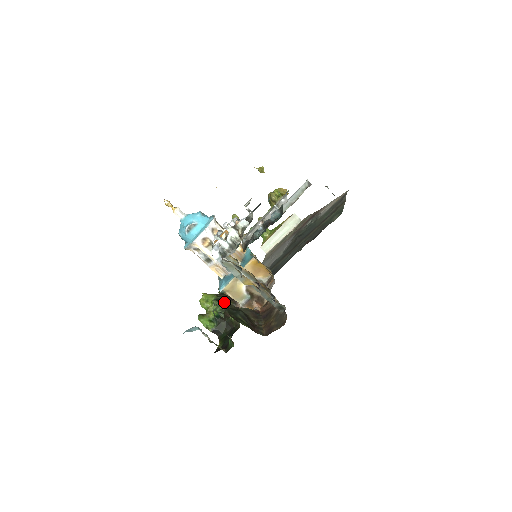
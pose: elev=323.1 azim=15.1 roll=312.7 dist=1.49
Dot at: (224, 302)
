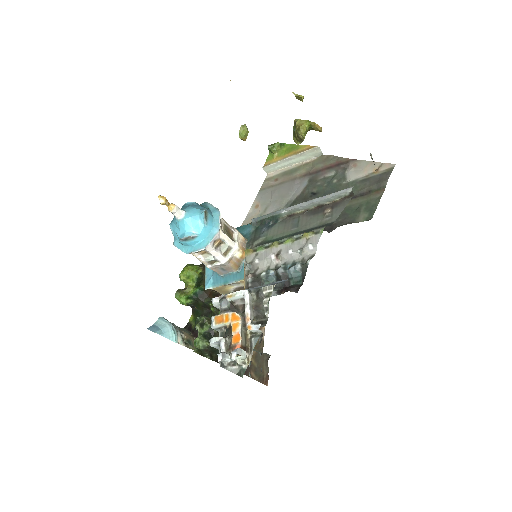
Dot at: (208, 328)
